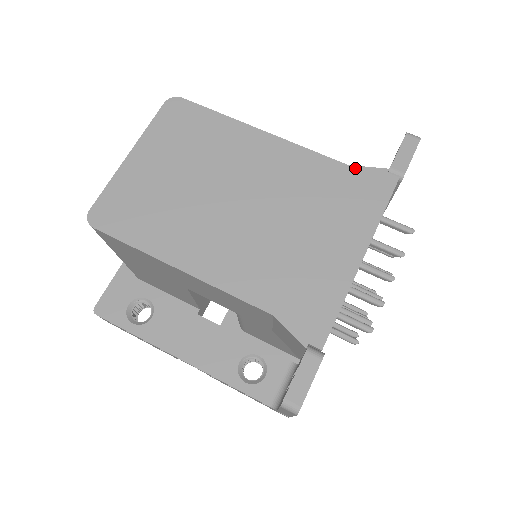
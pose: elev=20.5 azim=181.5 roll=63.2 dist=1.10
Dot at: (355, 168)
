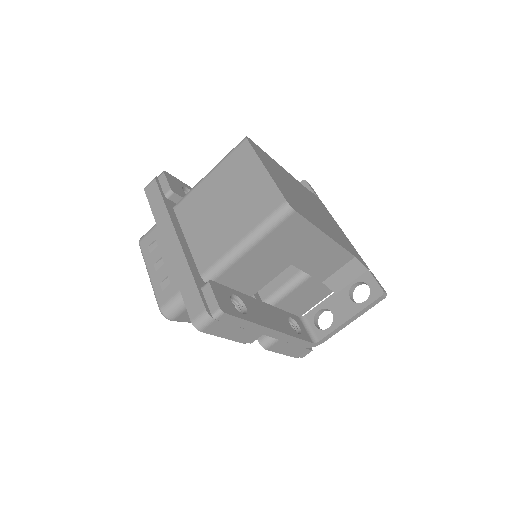
Dot at: (311, 193)
